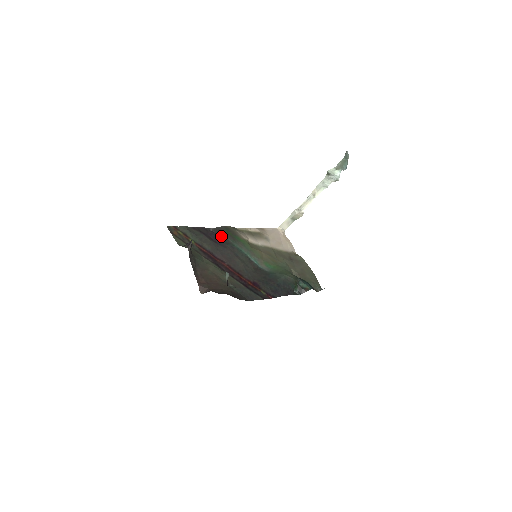
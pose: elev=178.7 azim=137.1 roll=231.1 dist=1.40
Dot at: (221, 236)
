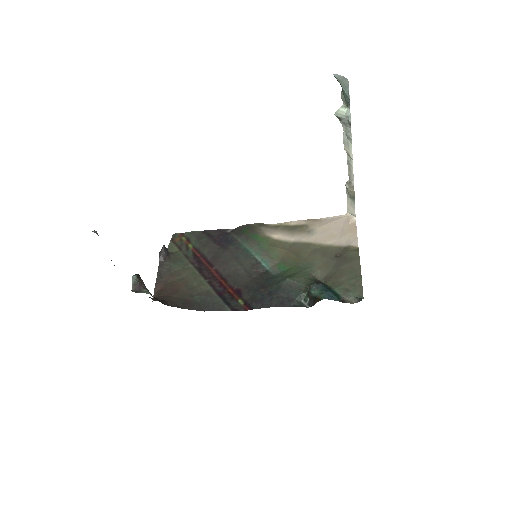
Dot at: (231, 236)
